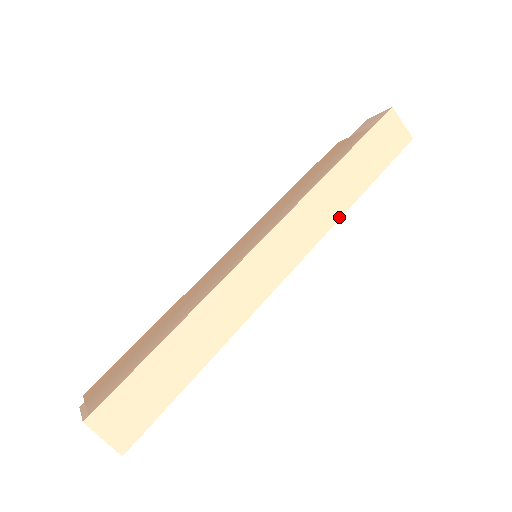
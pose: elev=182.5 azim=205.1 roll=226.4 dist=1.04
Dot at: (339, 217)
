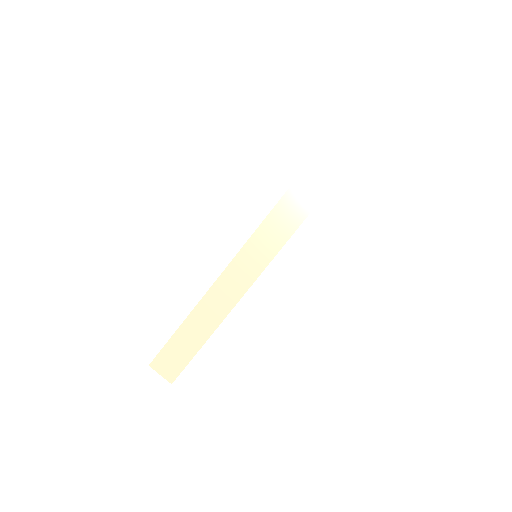
Dot at: (299, 225)
